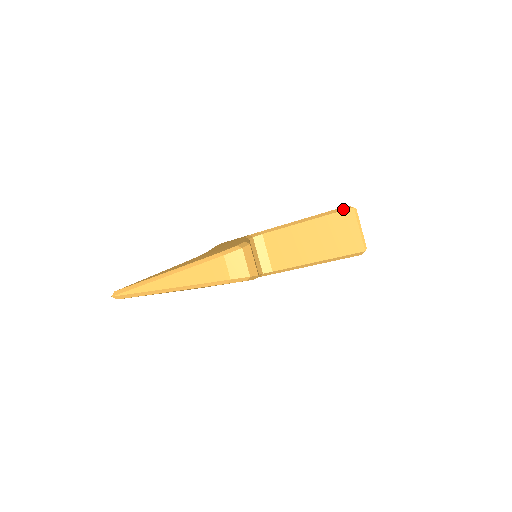
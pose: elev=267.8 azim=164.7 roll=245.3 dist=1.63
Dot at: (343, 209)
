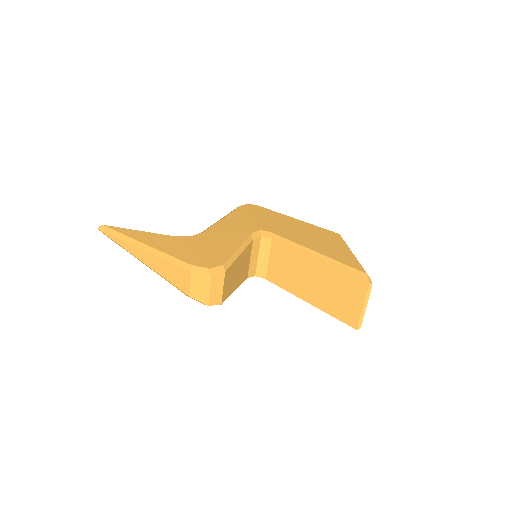
Dot at: (359, 275)
